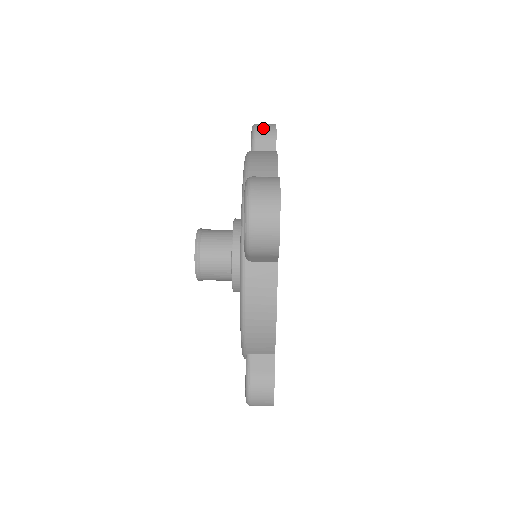
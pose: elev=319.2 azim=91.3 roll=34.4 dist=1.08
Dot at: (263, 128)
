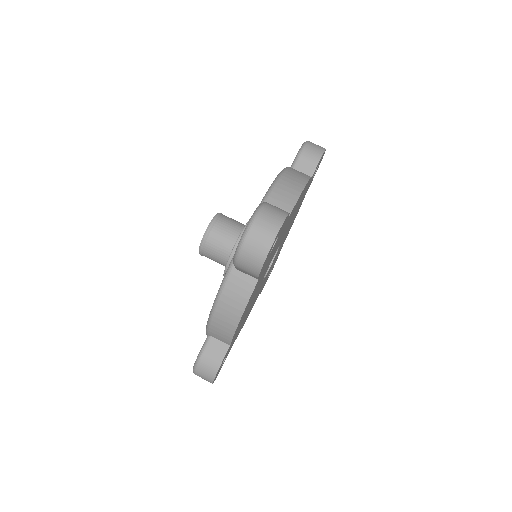
Dot at: (311, 149)
